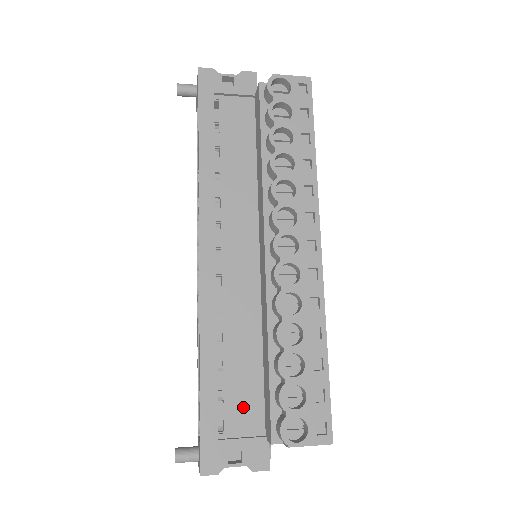
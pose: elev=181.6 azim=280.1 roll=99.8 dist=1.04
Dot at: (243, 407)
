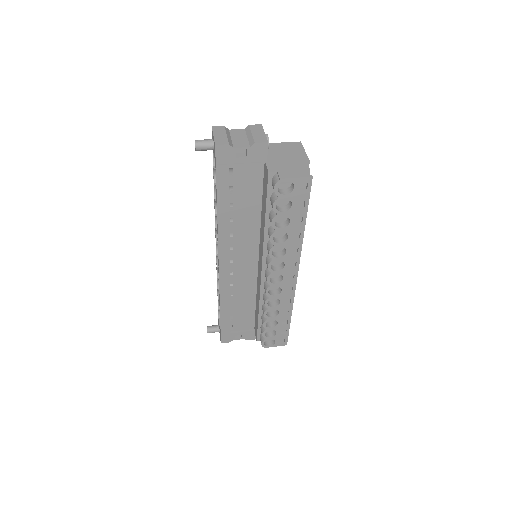
Dot at: (243, 321)
